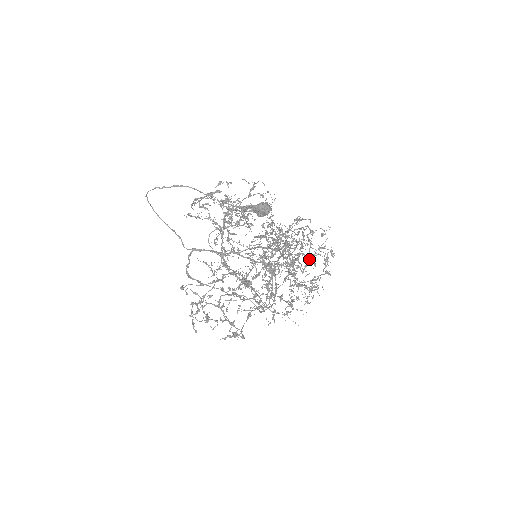
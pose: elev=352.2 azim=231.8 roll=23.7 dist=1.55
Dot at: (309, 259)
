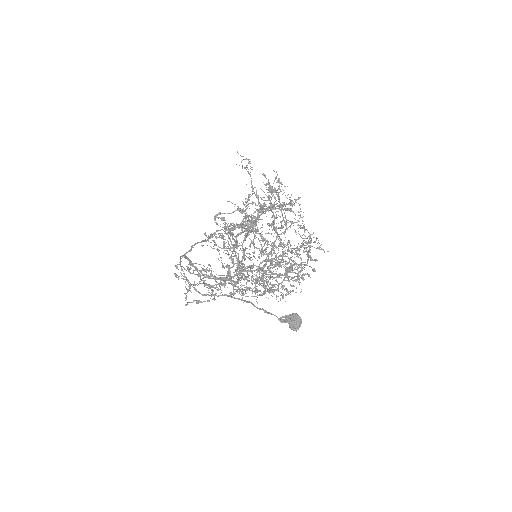
Dot at: occluded
